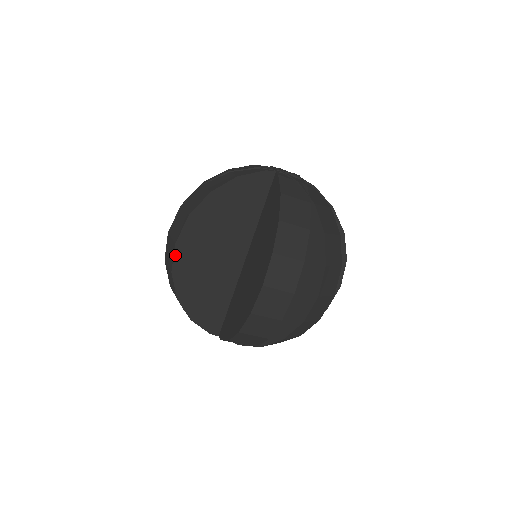
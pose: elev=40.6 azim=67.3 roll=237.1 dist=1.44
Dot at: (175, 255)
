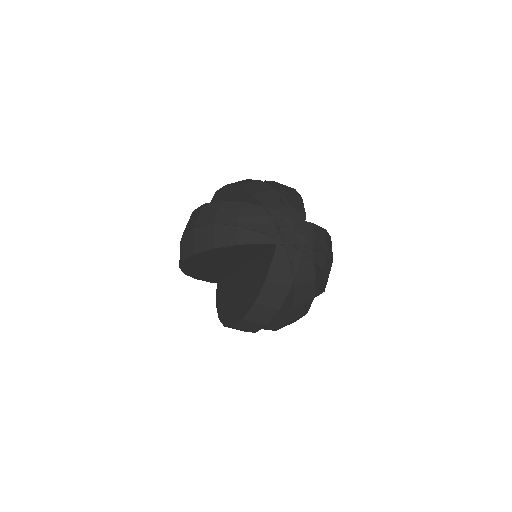
Dot at: (182, 264)
